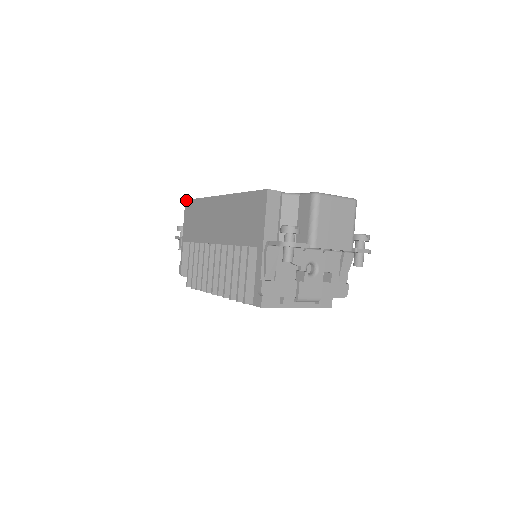
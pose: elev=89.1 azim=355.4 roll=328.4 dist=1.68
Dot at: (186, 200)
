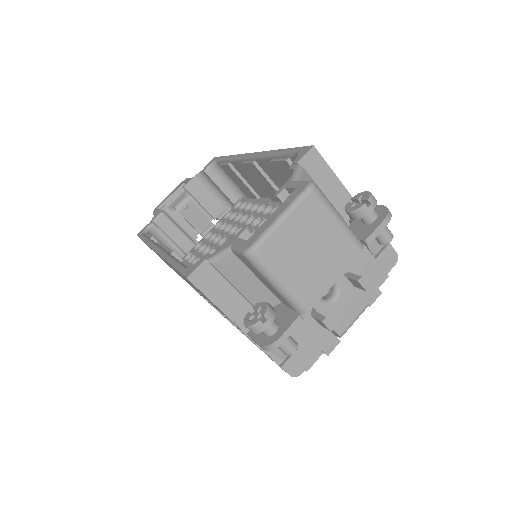
Dot at: occluded
